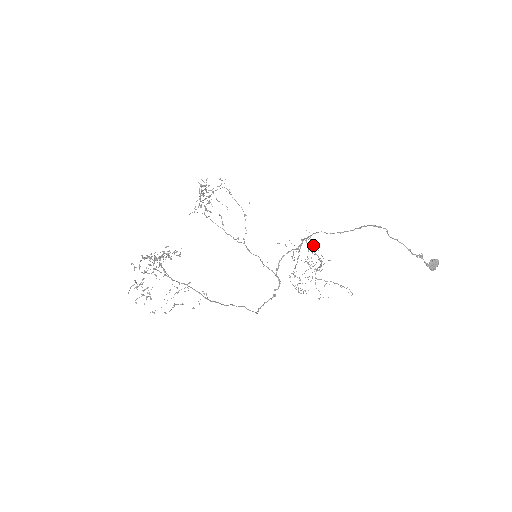
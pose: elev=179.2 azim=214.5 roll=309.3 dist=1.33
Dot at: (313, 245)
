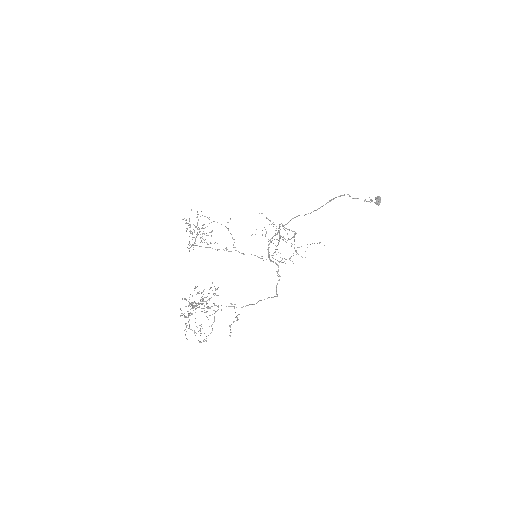
Dot at: occluded
